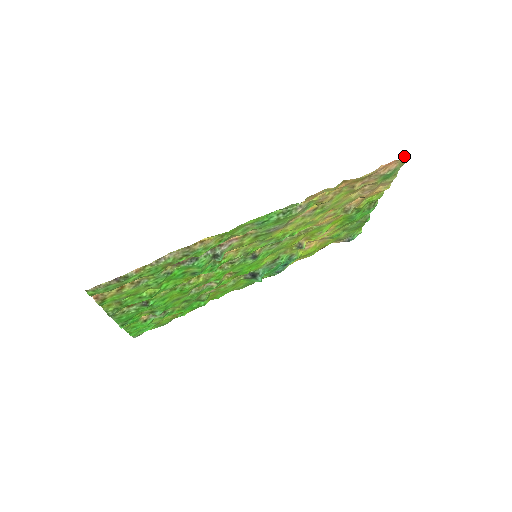
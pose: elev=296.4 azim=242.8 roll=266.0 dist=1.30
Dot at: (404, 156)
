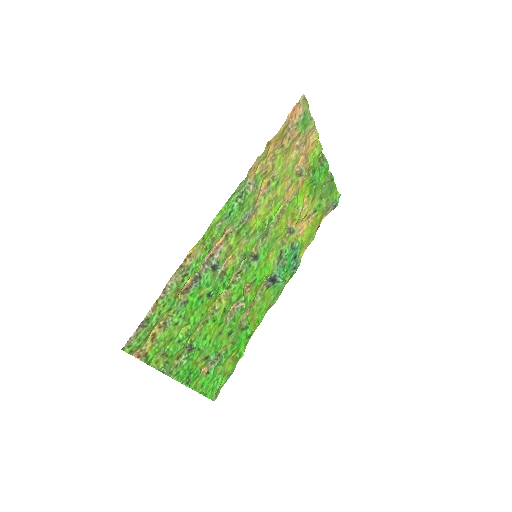
Dot at: (301, 97)
